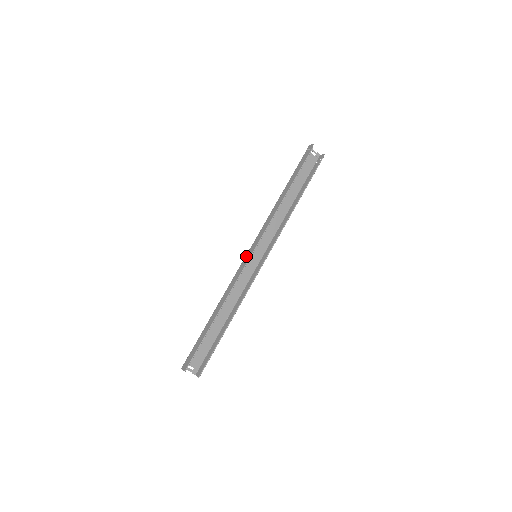
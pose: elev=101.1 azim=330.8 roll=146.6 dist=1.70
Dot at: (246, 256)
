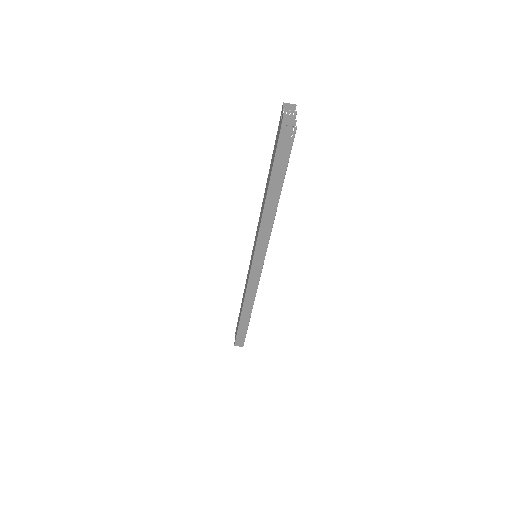
Dot at: (253, 269)
